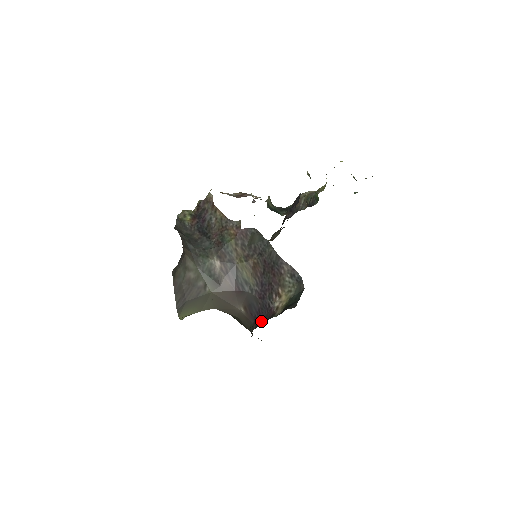
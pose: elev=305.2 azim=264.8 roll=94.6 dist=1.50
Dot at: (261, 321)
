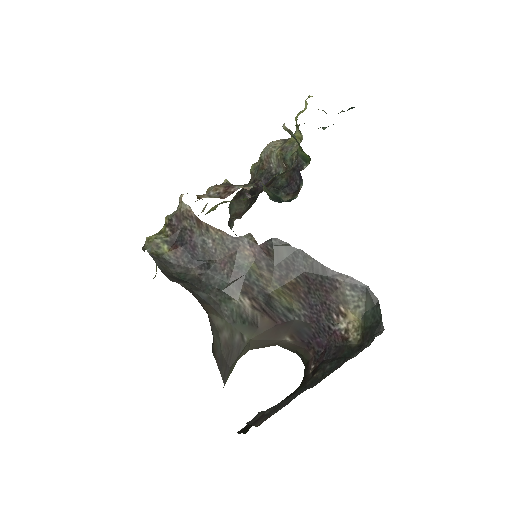
Dot at: (322, 347)
